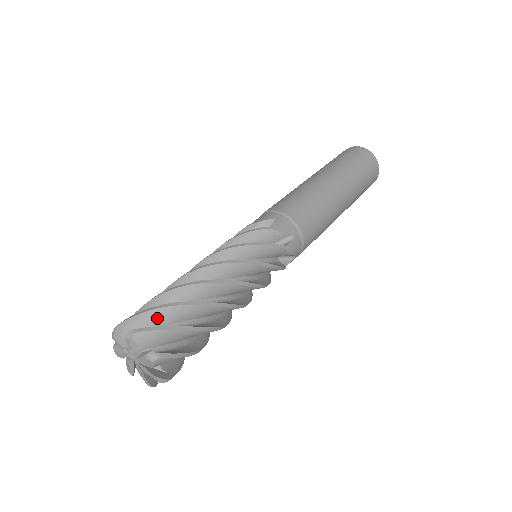
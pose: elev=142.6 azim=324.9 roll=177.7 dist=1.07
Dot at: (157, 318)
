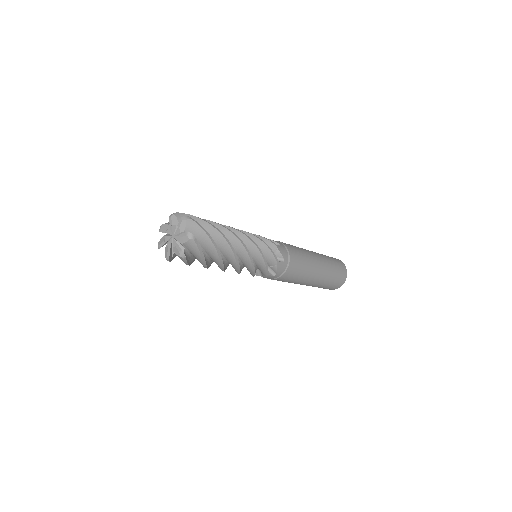
Dot at: (201, 225)
